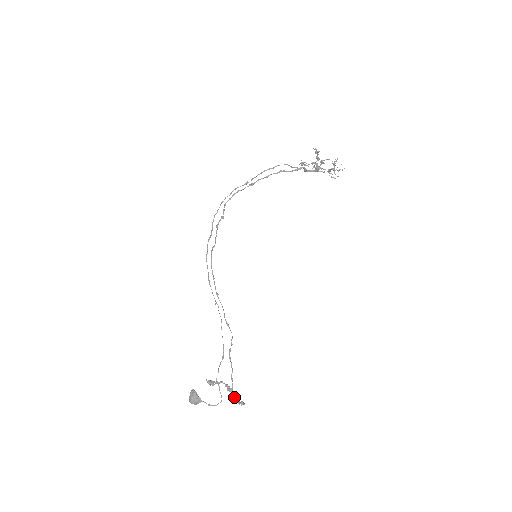
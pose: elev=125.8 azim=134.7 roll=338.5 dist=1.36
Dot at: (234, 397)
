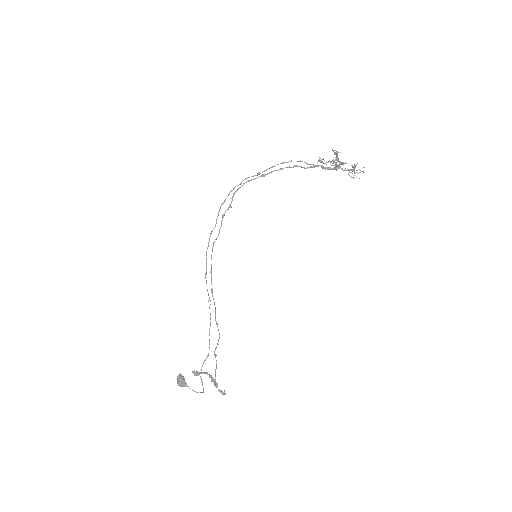
Dot at: (217, 387)
